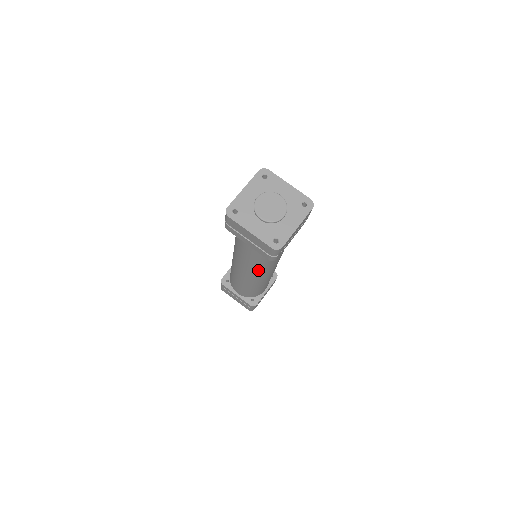
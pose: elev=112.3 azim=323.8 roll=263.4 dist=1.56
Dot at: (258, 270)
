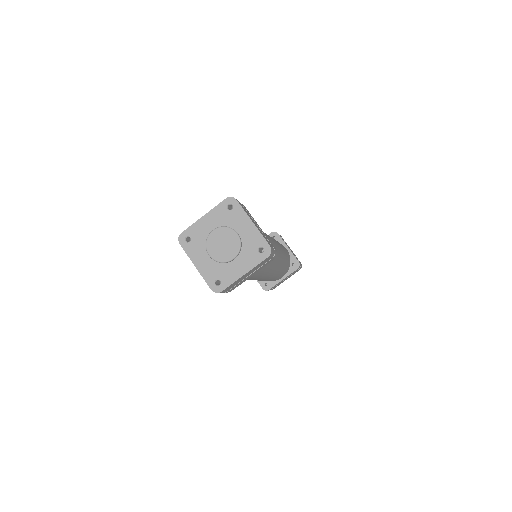
Dot at: occluded
